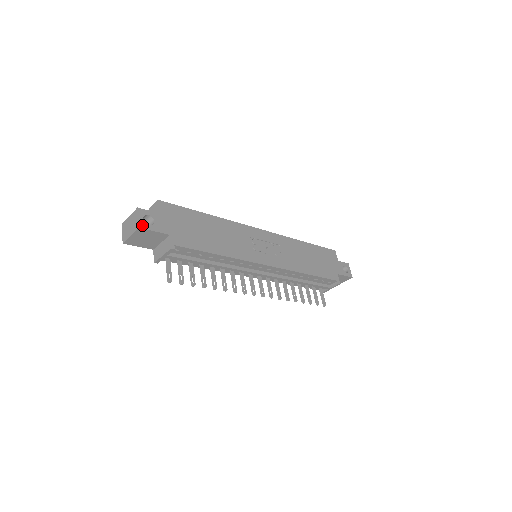
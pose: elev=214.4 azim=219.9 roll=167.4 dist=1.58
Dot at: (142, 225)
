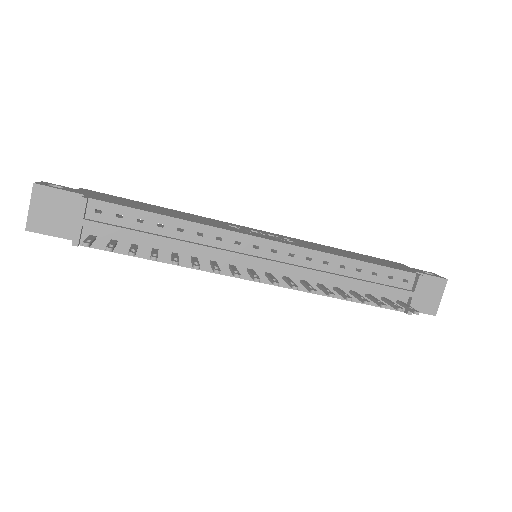
Dot at: (41, 184)
